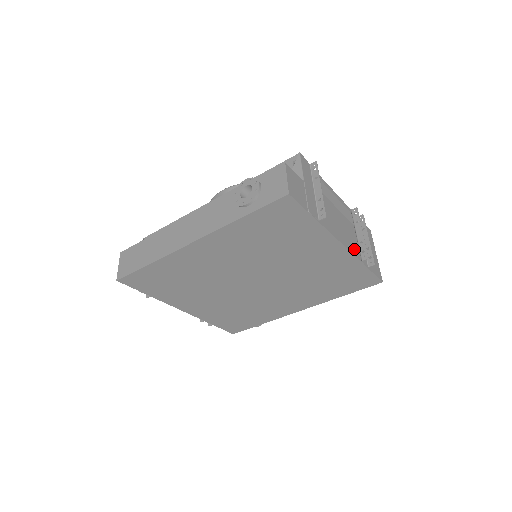
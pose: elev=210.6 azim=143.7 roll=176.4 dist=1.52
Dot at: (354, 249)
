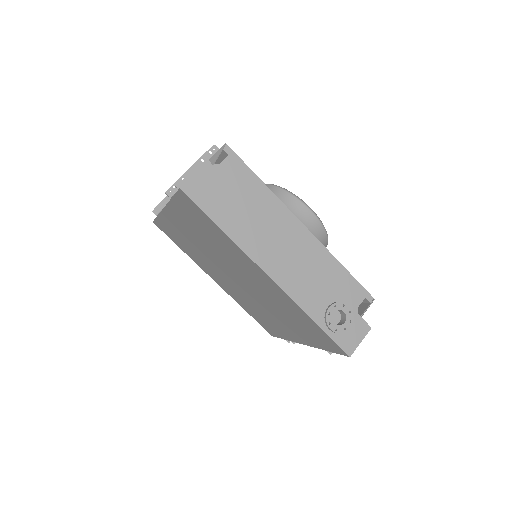
Dot at: occluded
